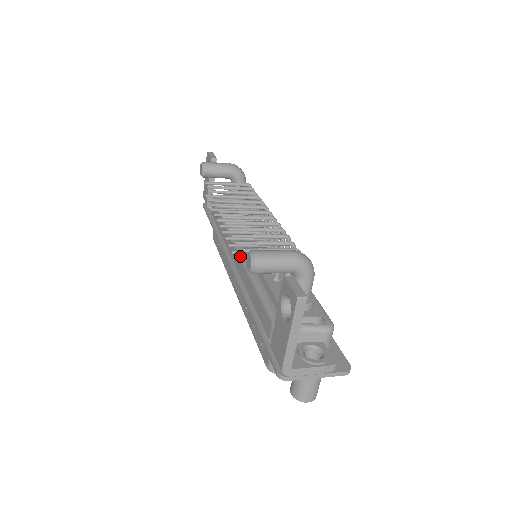
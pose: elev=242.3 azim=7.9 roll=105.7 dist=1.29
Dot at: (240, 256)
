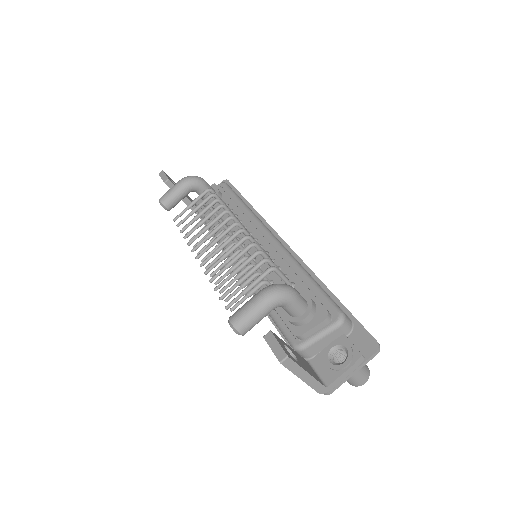
Dot at: occluded
